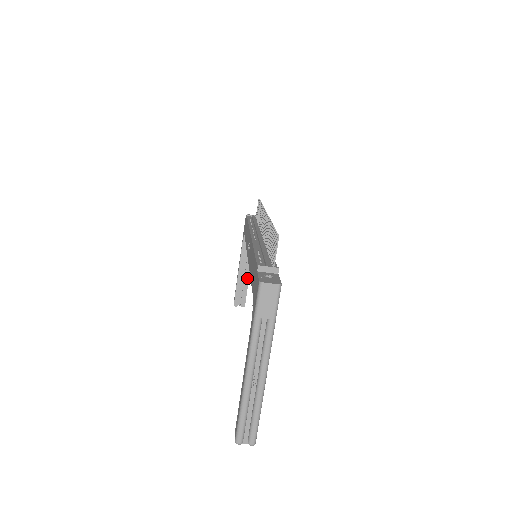
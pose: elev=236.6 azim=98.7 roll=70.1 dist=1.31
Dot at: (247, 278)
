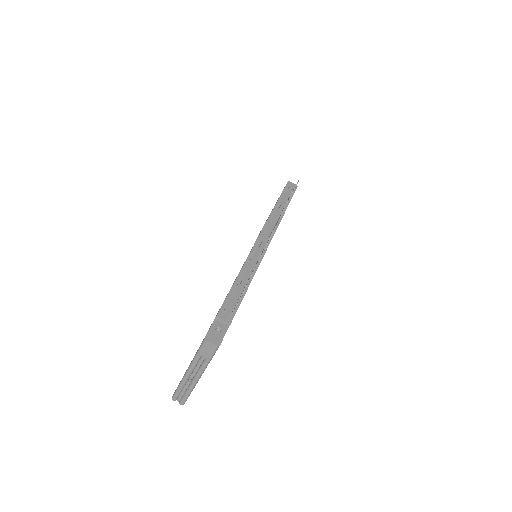
Dot at: occluded
